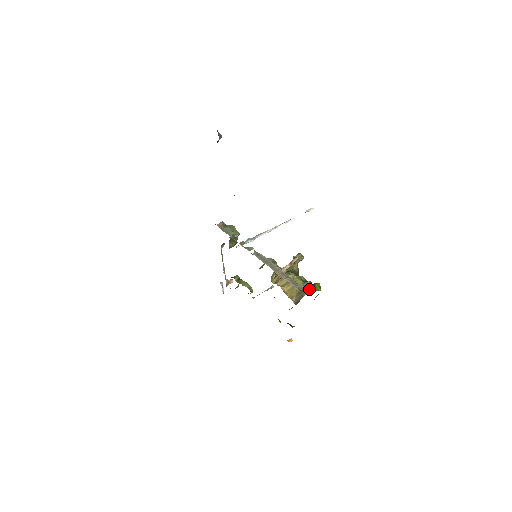
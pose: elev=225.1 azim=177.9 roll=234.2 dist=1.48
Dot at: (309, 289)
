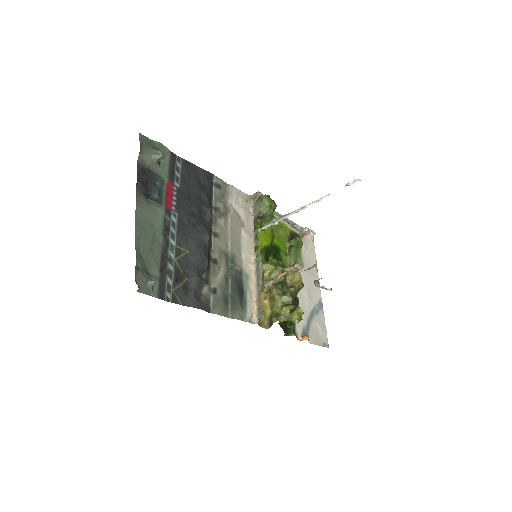
Dot at: (275, 320)
